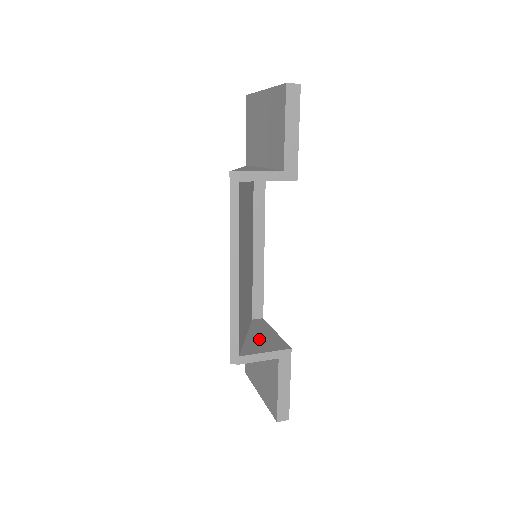
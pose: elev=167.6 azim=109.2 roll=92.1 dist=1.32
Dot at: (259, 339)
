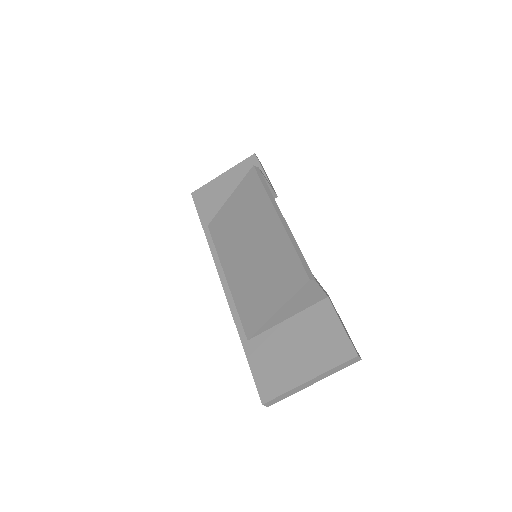
Dot at: occluded
